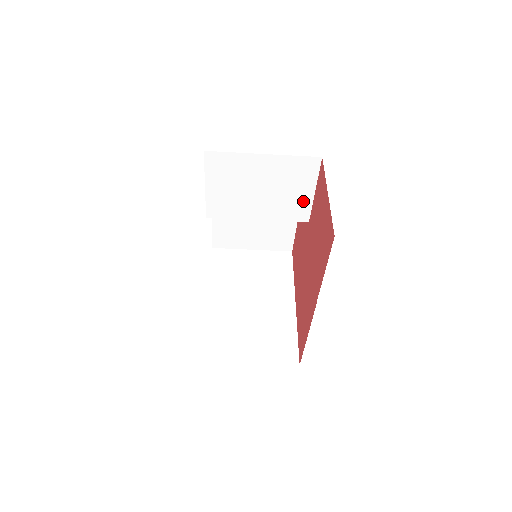
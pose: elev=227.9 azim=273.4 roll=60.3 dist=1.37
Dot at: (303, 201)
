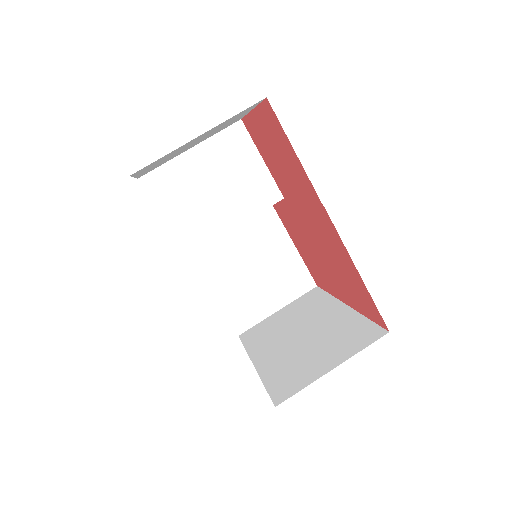
Dot at: (260, 177)
